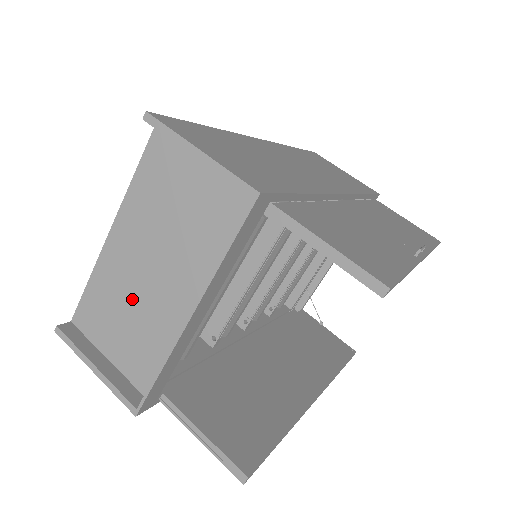
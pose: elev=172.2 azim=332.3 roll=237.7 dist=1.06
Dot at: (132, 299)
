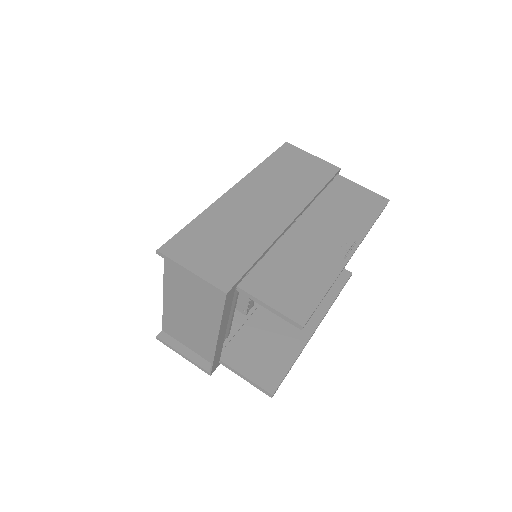
Dot at: (188, 324)
